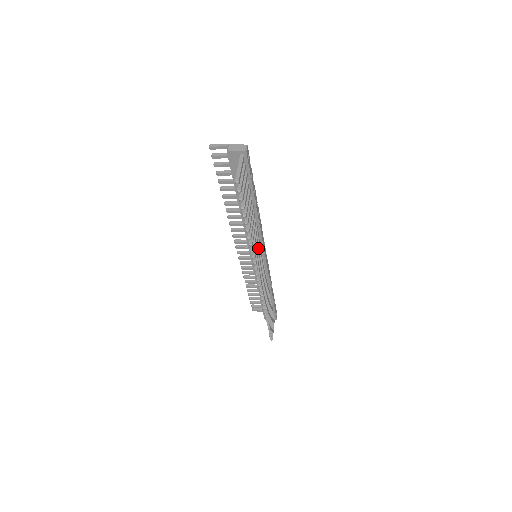
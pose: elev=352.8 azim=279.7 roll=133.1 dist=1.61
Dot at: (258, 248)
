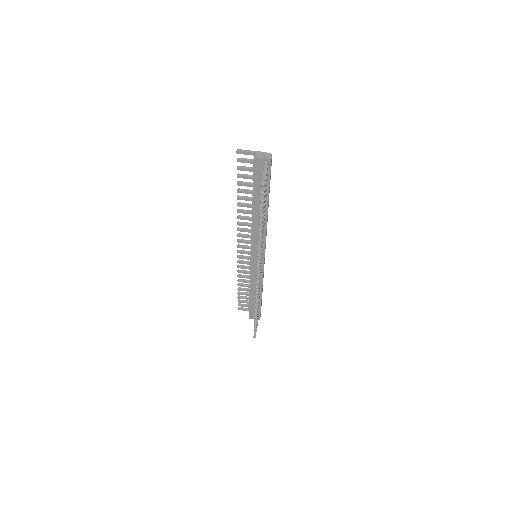
Dot at: occluded
